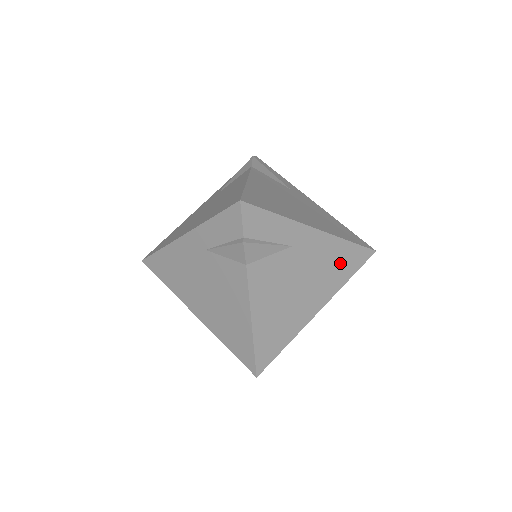
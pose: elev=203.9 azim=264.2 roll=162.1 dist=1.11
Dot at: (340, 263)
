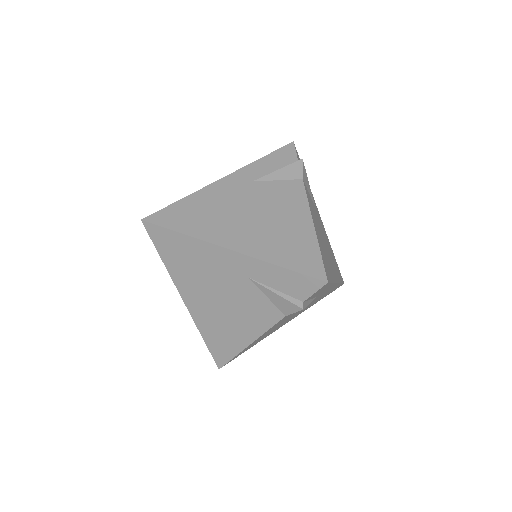
Dot at: occluded
